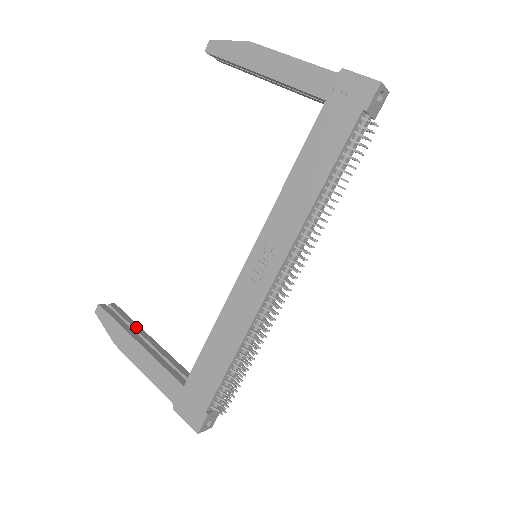
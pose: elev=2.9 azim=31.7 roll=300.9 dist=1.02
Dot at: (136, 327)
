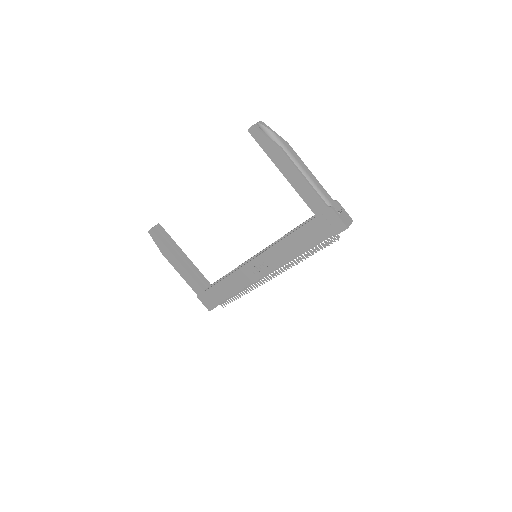
Dot at: (175, 245)
